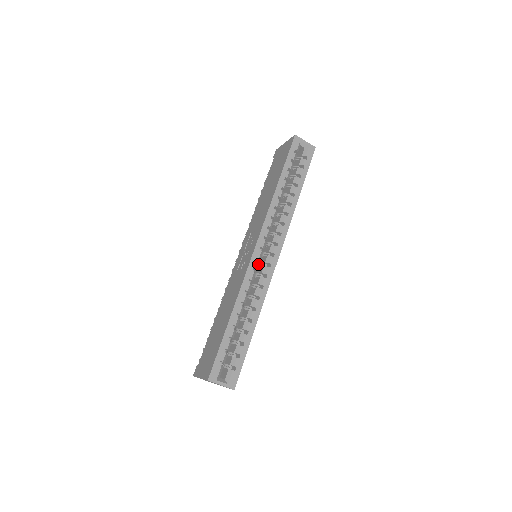
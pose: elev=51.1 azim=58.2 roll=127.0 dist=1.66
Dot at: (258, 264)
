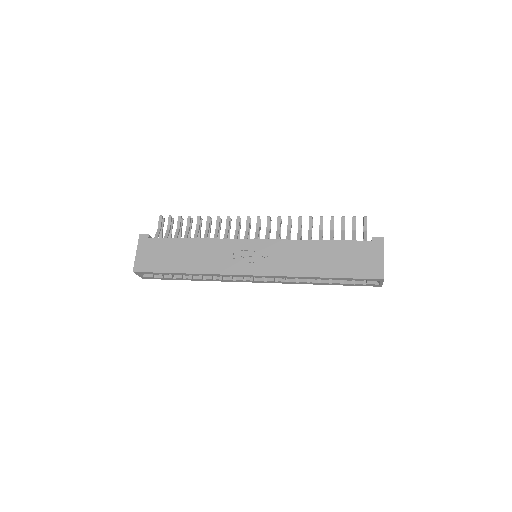
Dot at: occluded
